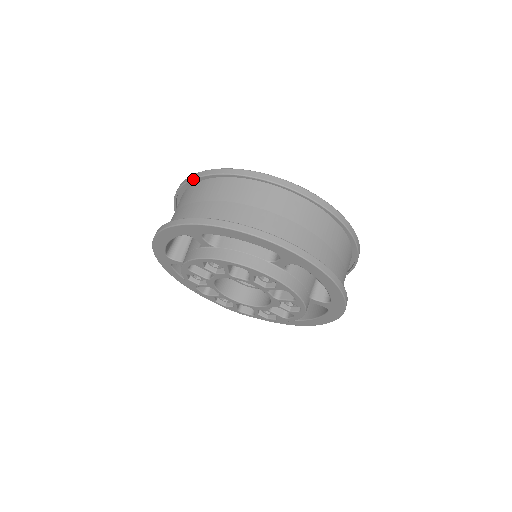
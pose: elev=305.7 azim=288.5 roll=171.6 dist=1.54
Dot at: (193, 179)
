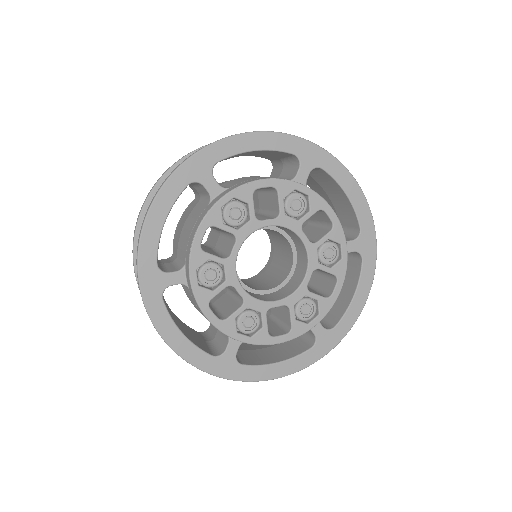
Dot at: occluded
